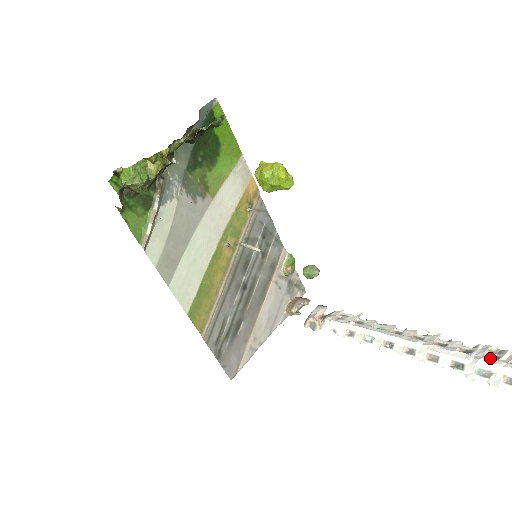
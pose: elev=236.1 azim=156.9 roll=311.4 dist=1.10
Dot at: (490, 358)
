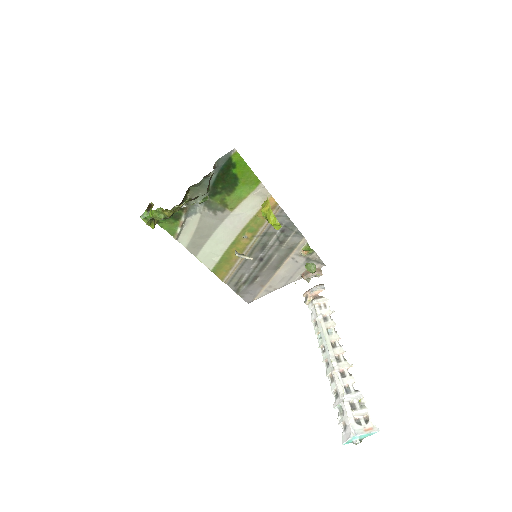
Dot at: (350, 406)
